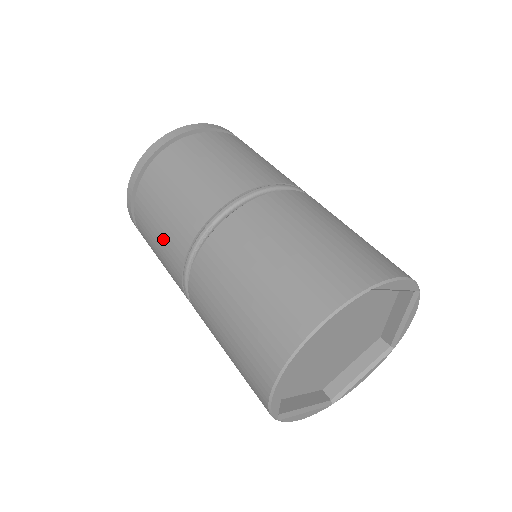
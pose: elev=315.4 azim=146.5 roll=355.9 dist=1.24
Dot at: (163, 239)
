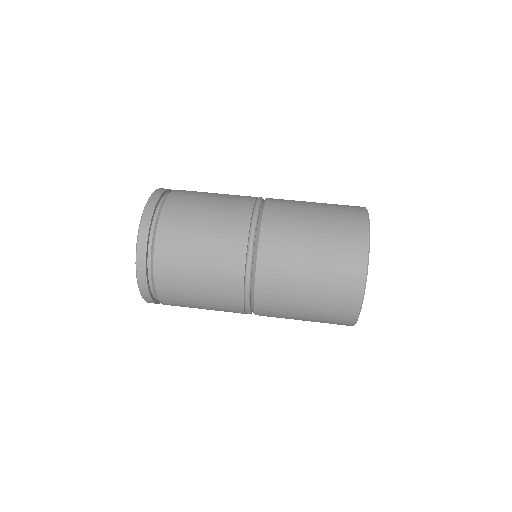
Dot at: (211, 262)
